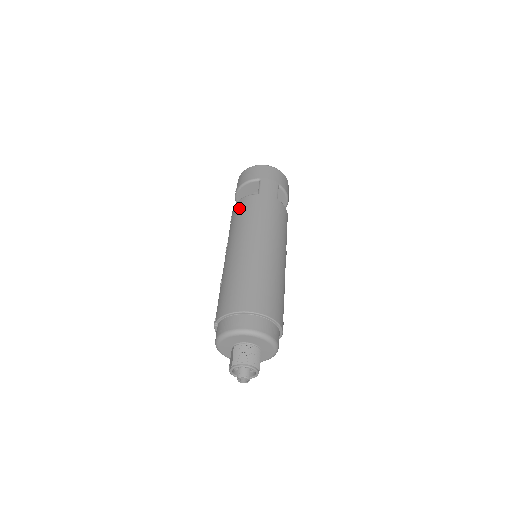
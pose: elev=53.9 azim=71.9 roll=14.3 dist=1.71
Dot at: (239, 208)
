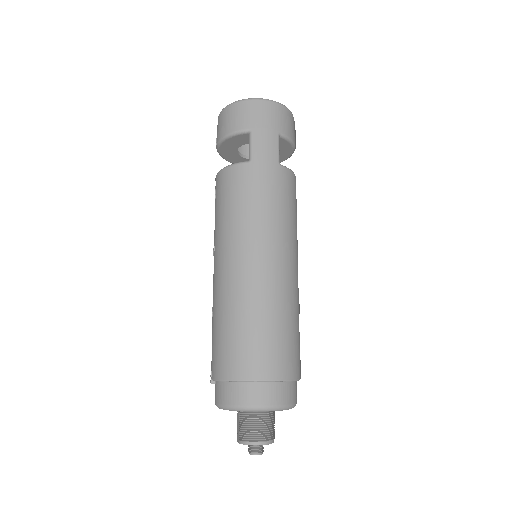
Dot at: (224, 187)
